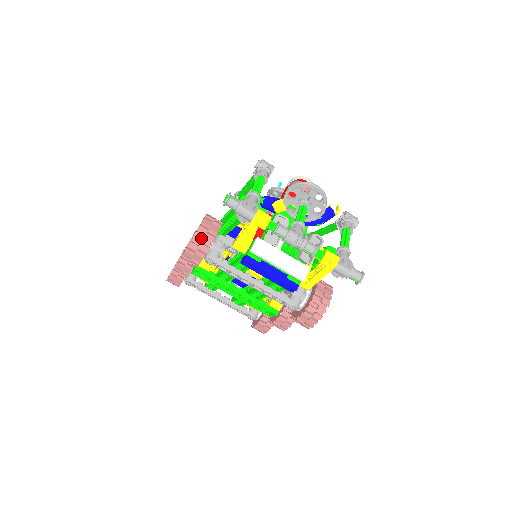
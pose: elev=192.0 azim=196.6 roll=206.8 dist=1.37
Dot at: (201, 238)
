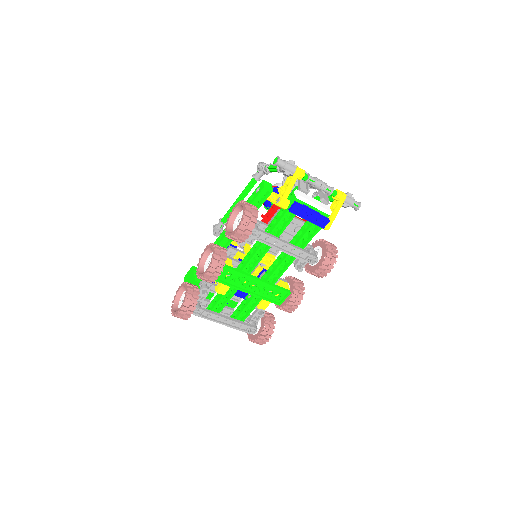
Dot at: (251, 209)
